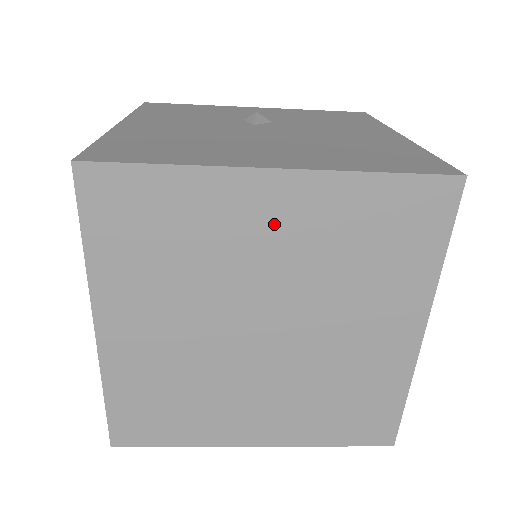
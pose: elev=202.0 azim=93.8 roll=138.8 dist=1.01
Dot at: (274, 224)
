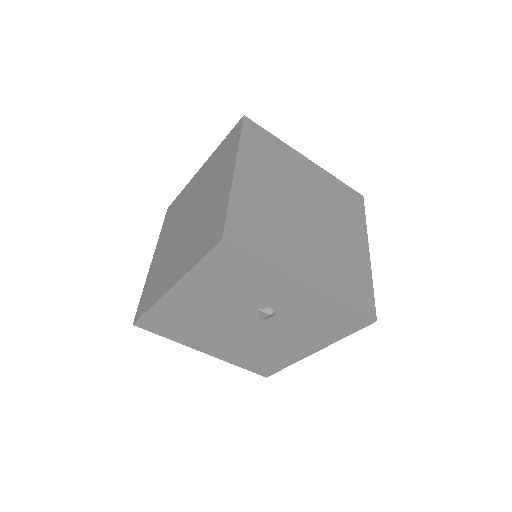
Dot at: (309, 174)
